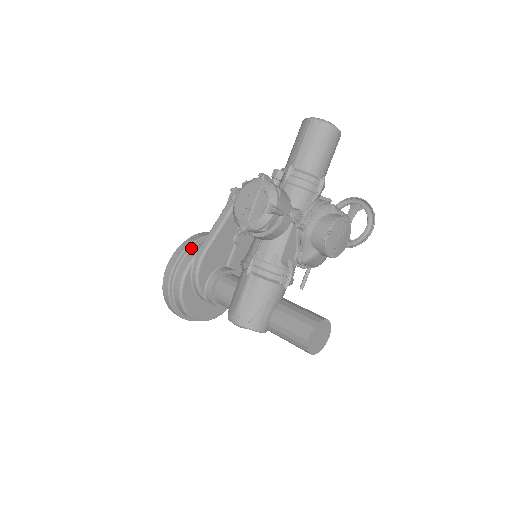
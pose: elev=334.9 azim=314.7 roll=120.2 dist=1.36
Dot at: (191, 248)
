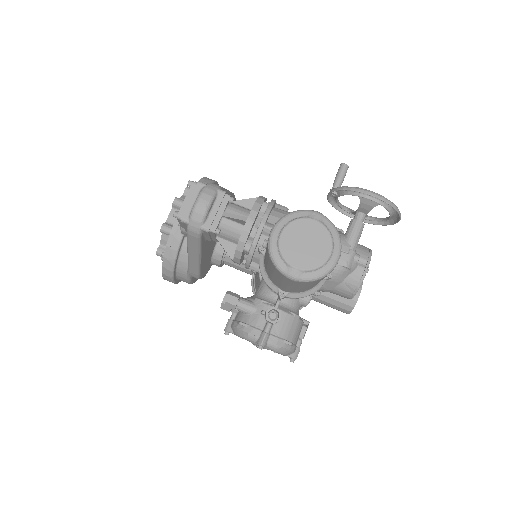
Dot at: (176, 265)
